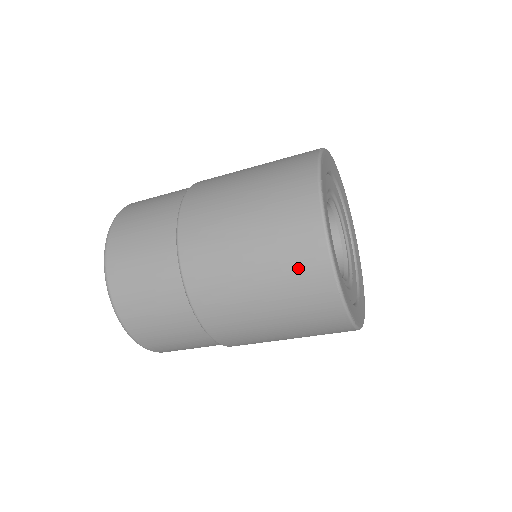
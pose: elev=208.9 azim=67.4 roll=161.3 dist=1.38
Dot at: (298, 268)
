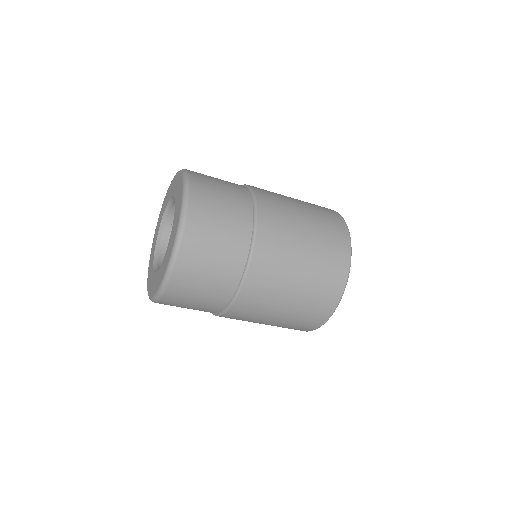
Dot at: (318, 304)
